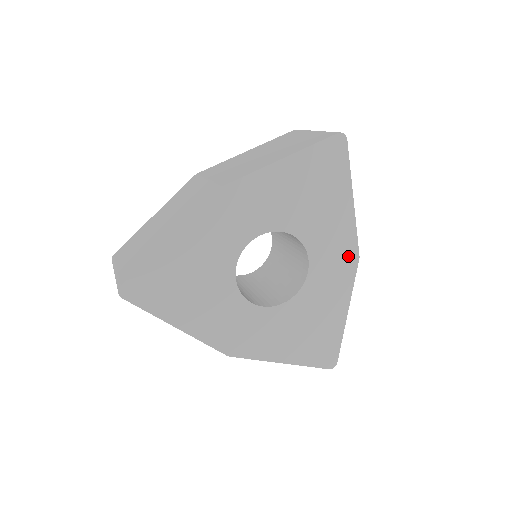
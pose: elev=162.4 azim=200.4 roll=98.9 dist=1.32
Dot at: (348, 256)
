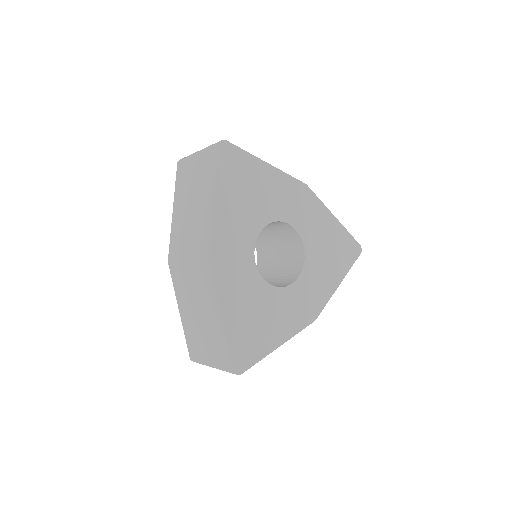
Dot at: (312, 310)
